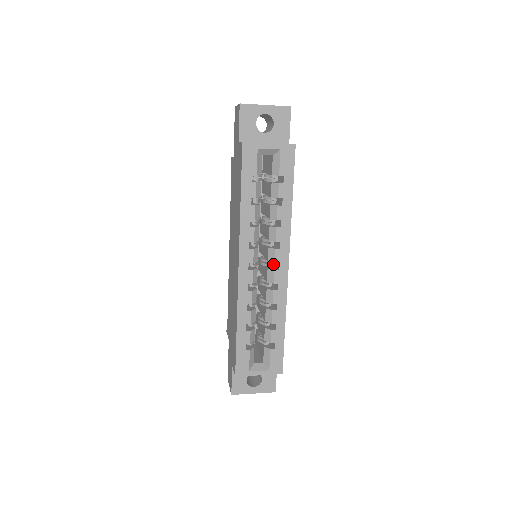
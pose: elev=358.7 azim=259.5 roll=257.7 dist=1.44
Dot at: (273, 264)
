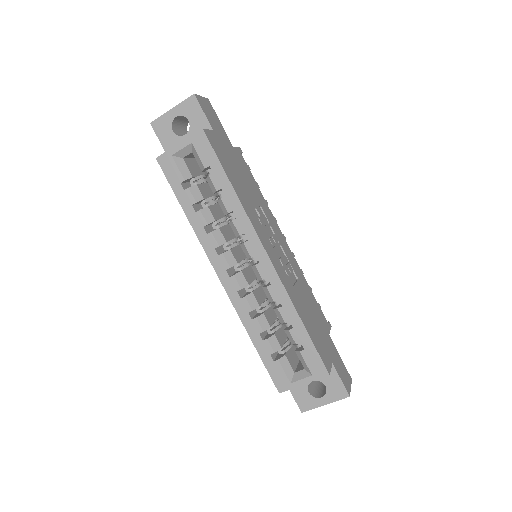
Dot at: occluded
